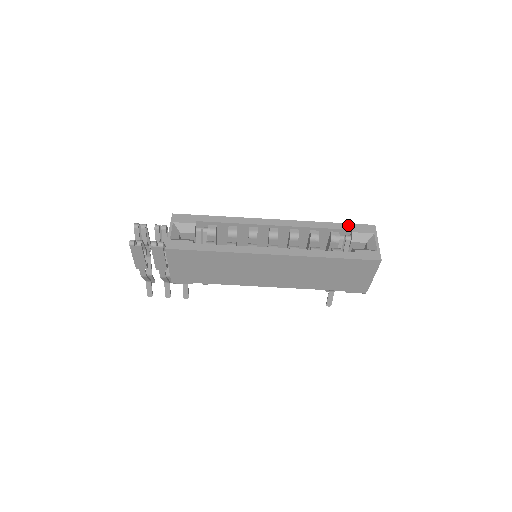
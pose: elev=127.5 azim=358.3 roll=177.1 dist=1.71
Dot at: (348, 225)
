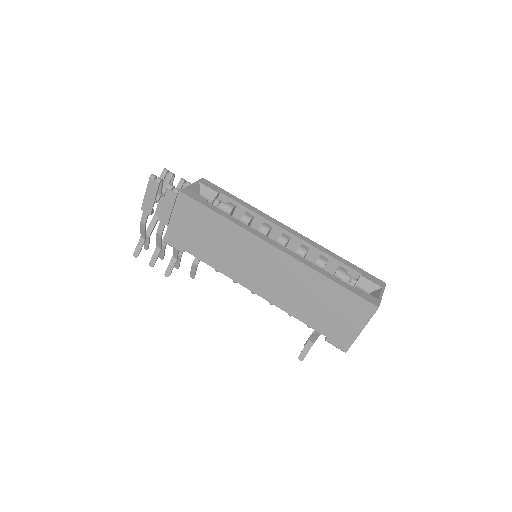
Dot at: (359, 269)
